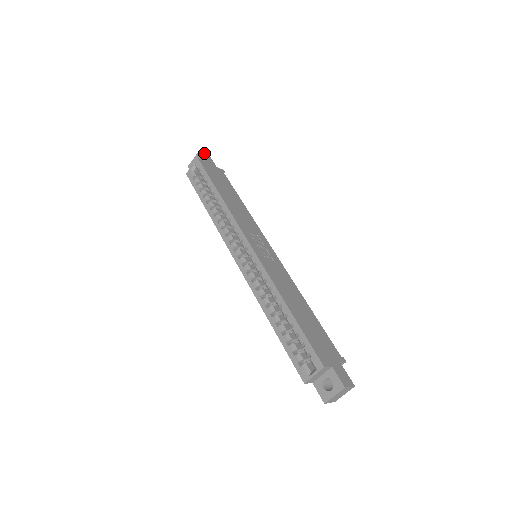
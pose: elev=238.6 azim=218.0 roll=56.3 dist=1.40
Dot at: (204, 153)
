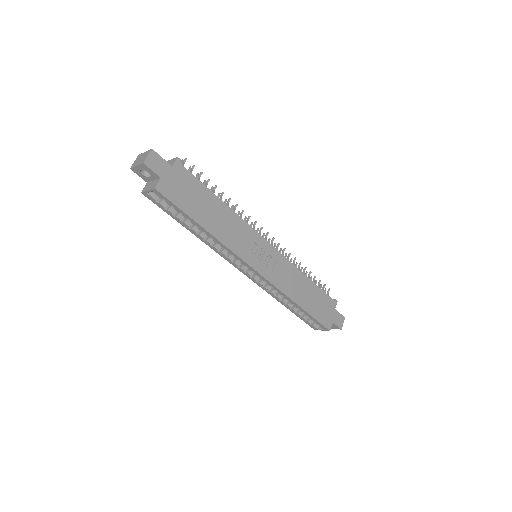
Dot at: (148, 157)
